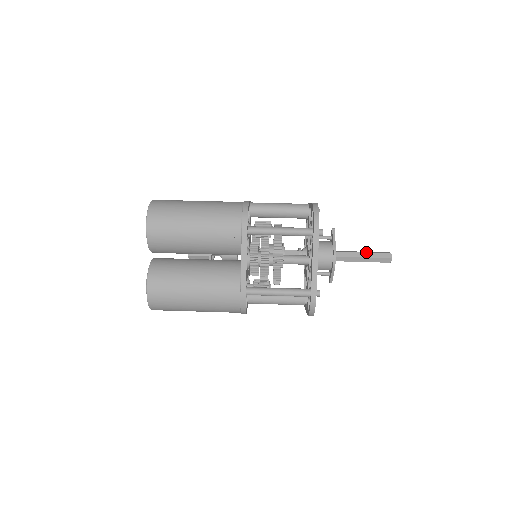
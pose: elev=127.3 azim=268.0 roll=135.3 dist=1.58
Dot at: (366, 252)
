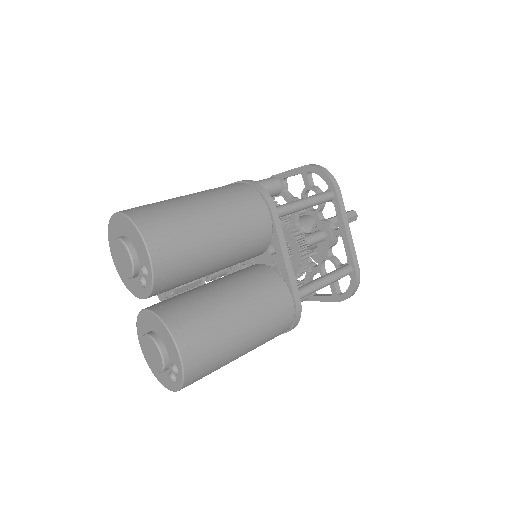
Dot at: occluded
